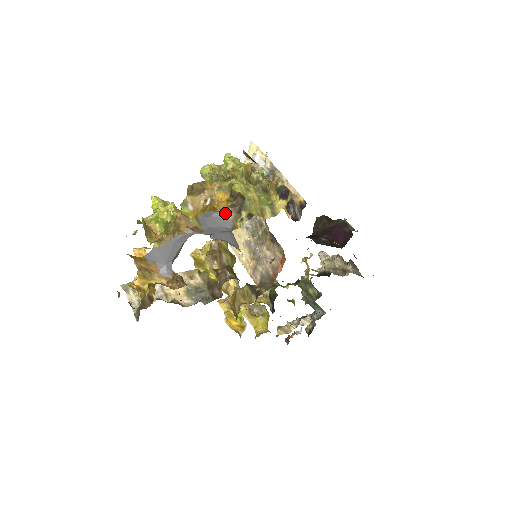
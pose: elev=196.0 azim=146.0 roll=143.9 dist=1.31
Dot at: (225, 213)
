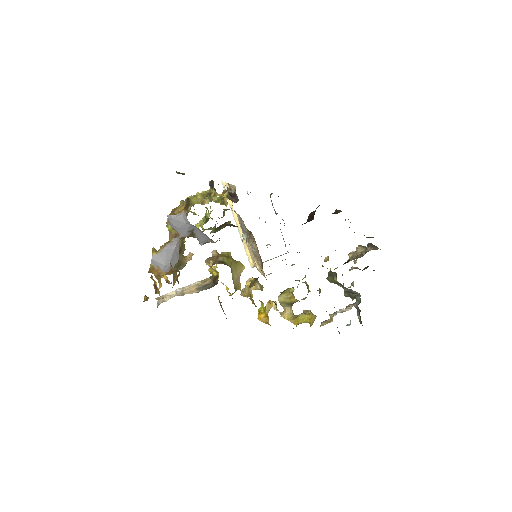
Dot at: (181, 214)
